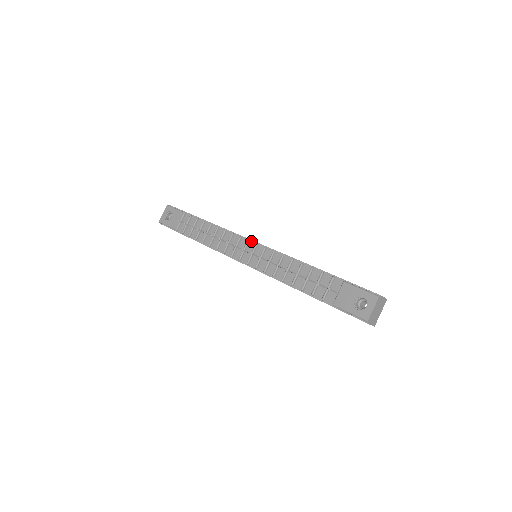
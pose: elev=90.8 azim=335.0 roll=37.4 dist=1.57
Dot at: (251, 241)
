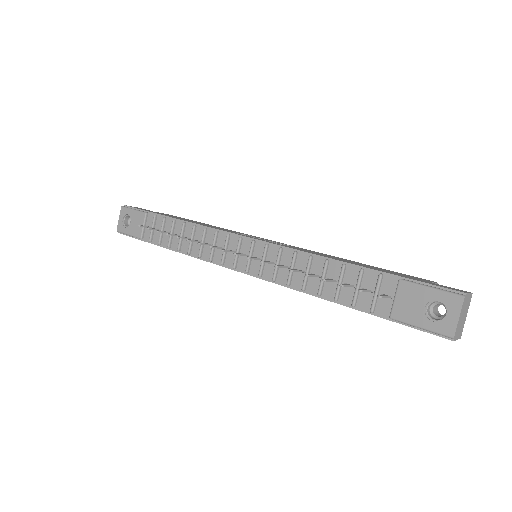
Dot at: (244, 238)
